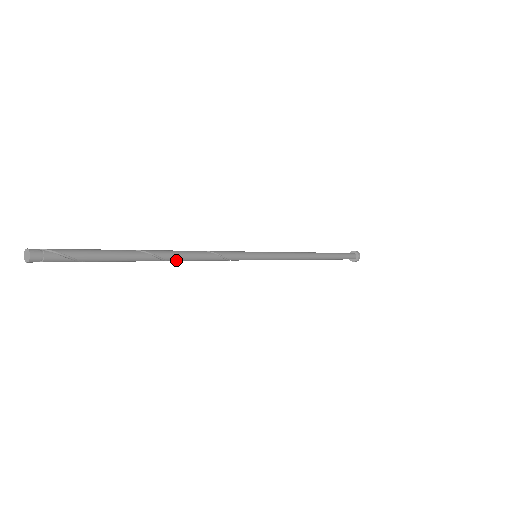
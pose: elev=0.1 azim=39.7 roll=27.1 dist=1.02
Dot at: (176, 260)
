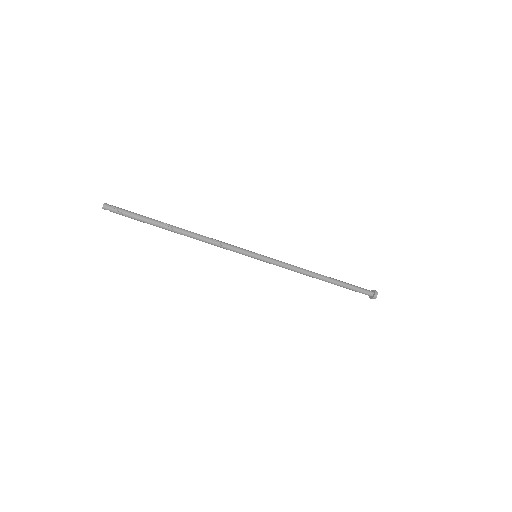
Dot at: (188, 236)
